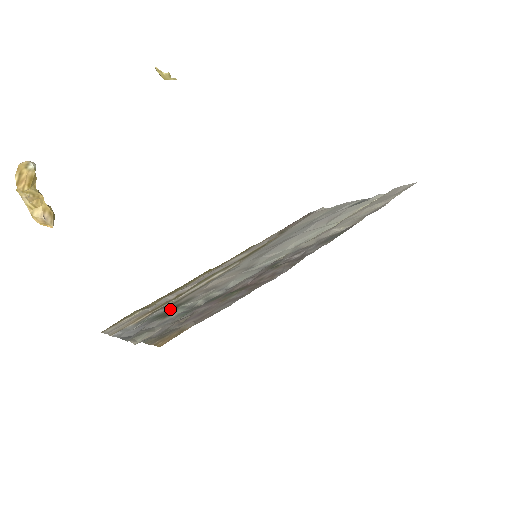
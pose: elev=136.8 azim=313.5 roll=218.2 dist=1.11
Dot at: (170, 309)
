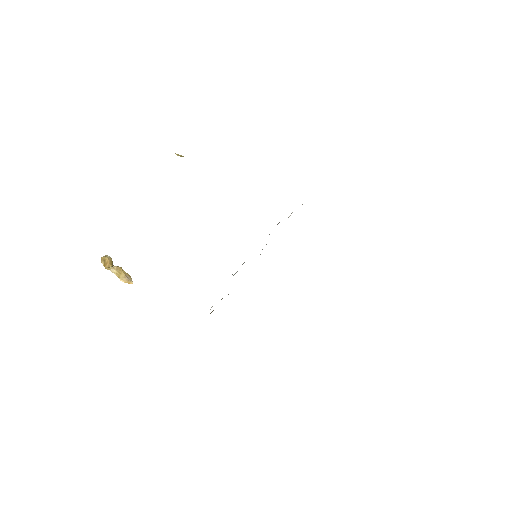
Dot at: occluded
